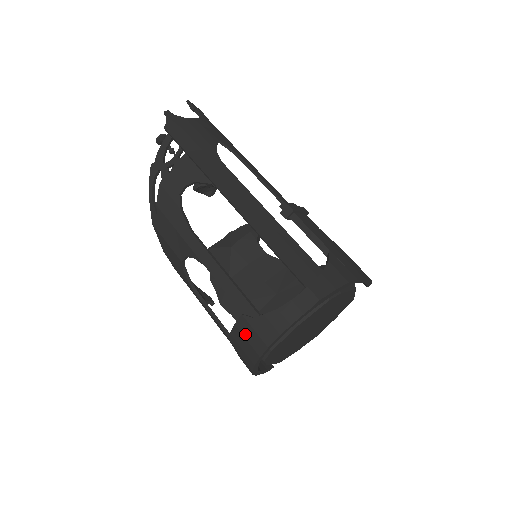
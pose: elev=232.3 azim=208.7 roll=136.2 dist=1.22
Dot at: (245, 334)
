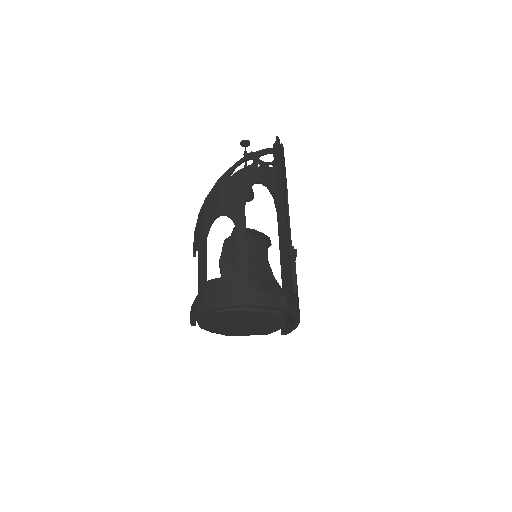
Dot at: (228, 287)
